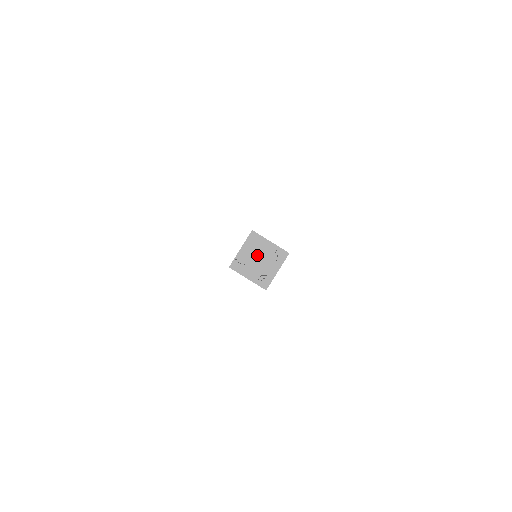
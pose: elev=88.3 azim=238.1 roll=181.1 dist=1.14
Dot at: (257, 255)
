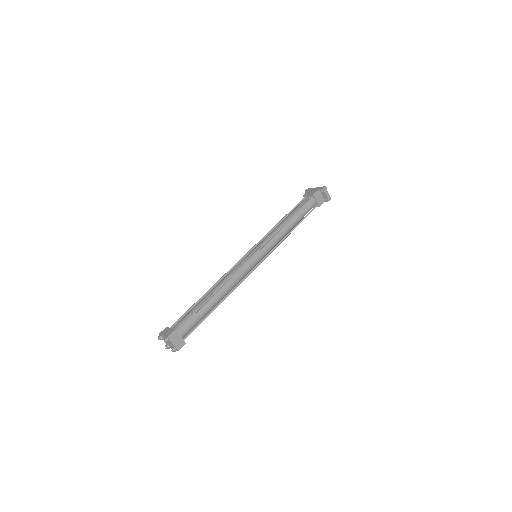
Dot at: occluded
